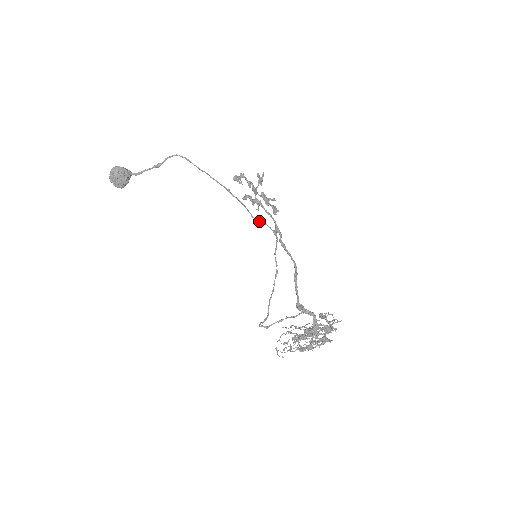
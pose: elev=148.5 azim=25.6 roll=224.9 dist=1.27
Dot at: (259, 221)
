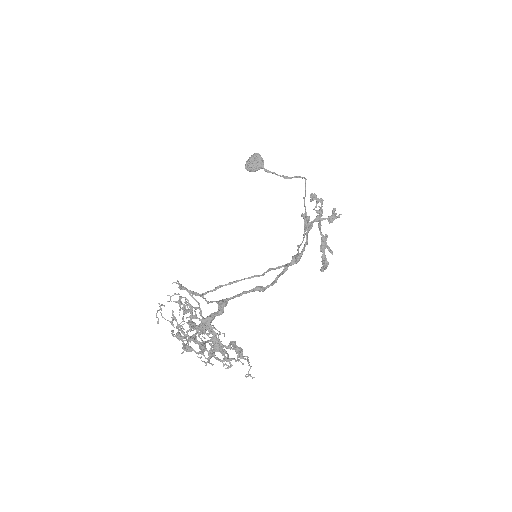
Dot at: (298, 251)
